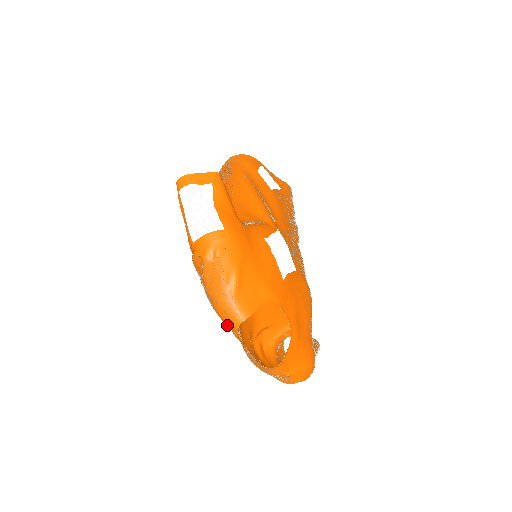
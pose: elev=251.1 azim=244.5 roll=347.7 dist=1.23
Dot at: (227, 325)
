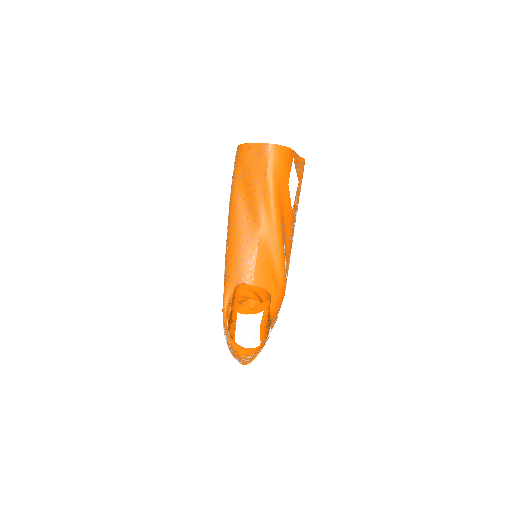
Dot at: occluded
